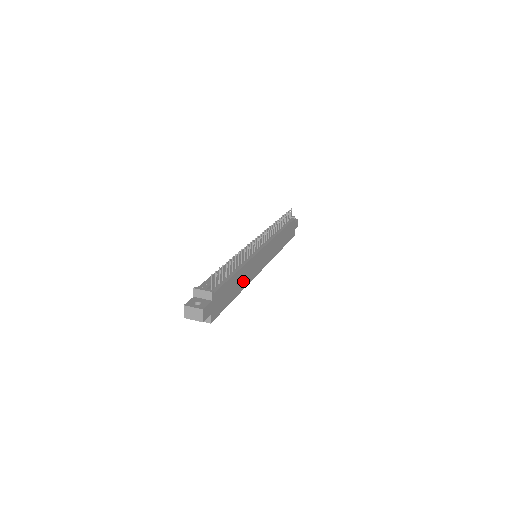
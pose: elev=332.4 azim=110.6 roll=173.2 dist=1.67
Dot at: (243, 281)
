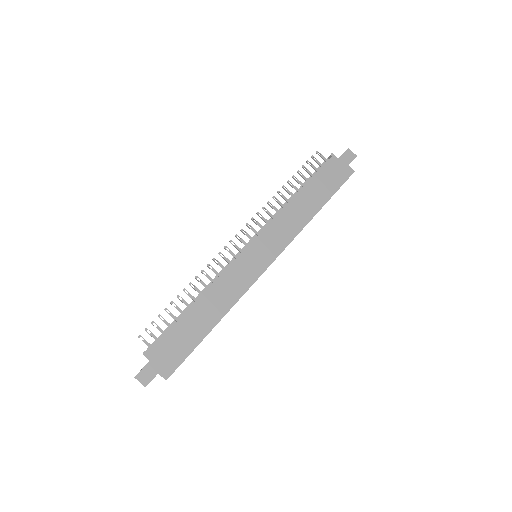
Dot at: (220, 305)
